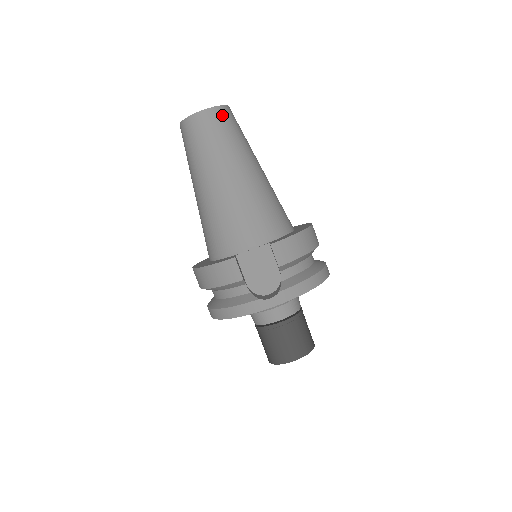
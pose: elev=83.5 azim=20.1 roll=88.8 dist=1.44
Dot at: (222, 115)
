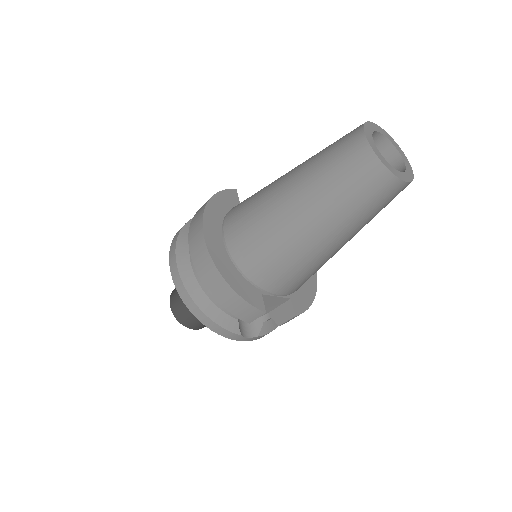
Dot at: (402, 190)
